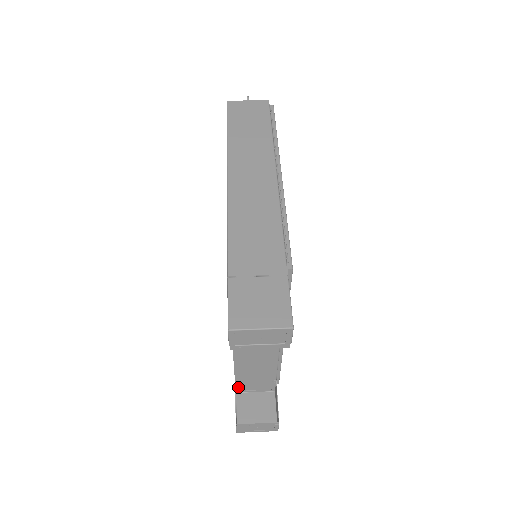
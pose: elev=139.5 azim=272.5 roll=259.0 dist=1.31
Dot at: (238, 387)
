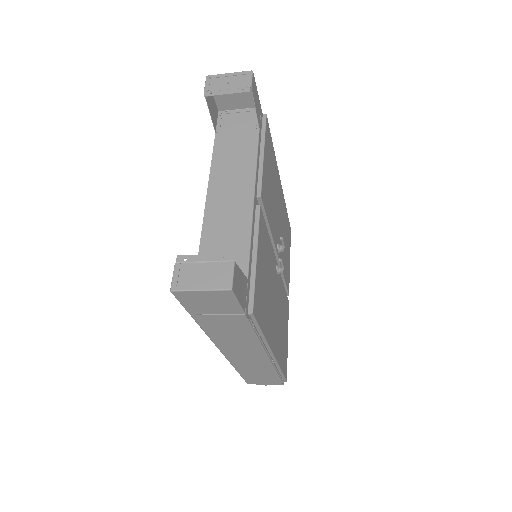
Dot at: occluded
